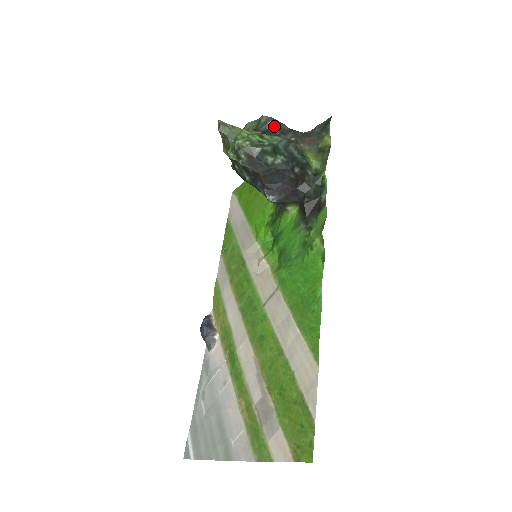
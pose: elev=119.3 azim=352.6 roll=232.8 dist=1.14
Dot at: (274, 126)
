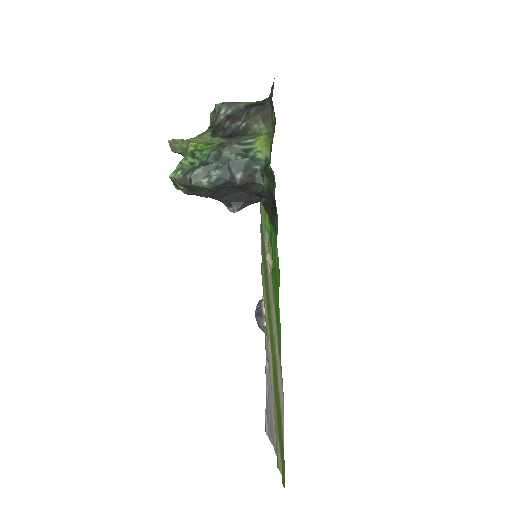
Dot at: (228, 112)
